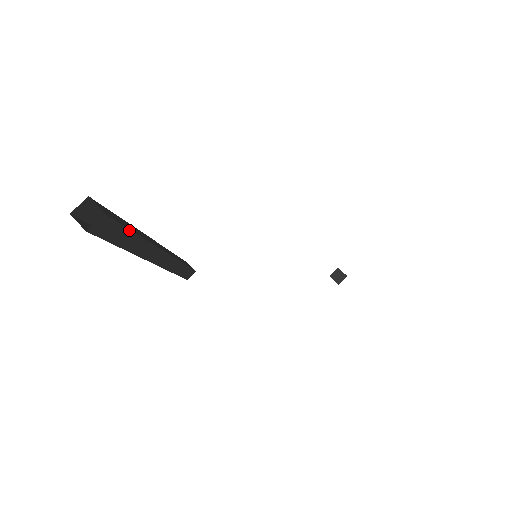
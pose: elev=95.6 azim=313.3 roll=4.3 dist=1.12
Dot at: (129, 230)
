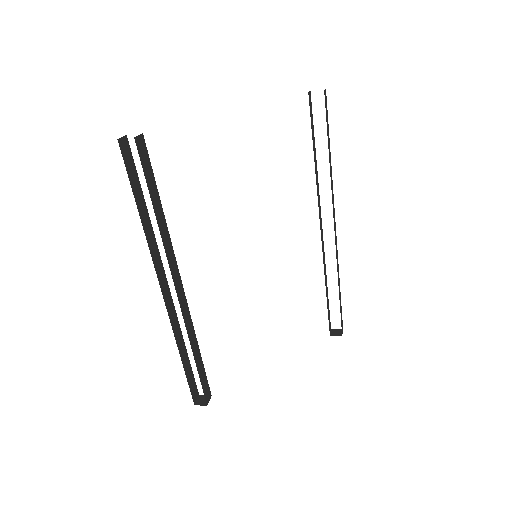
Dot at: (156, 186)
